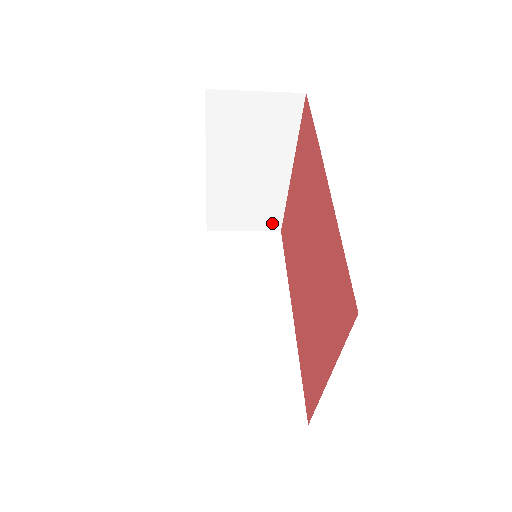
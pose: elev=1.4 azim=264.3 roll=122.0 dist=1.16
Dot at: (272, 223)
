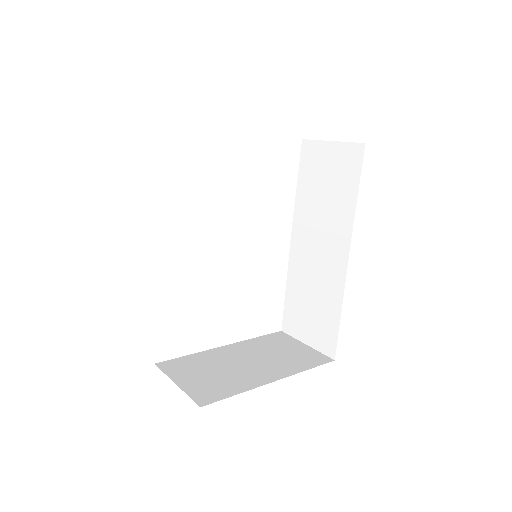
Dot at: occluded
